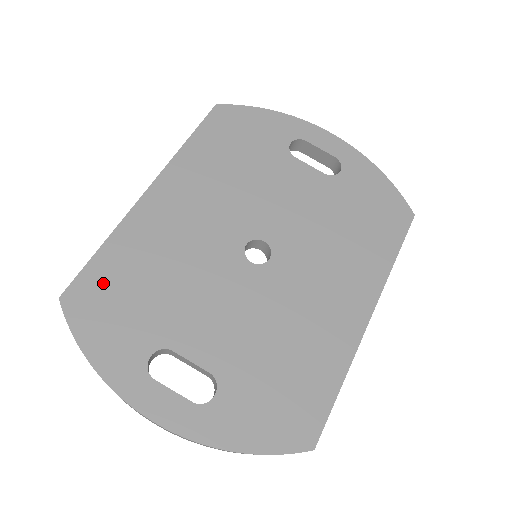
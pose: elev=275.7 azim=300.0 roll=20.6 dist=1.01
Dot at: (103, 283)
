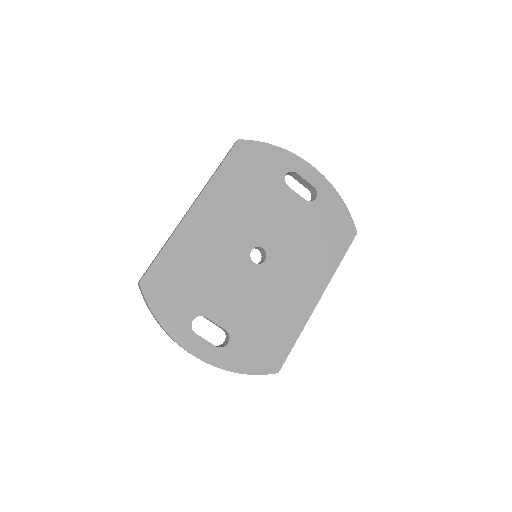
Dot at: (165, 274)
